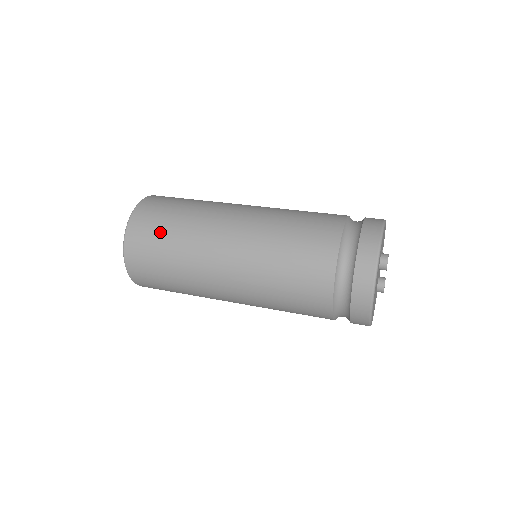
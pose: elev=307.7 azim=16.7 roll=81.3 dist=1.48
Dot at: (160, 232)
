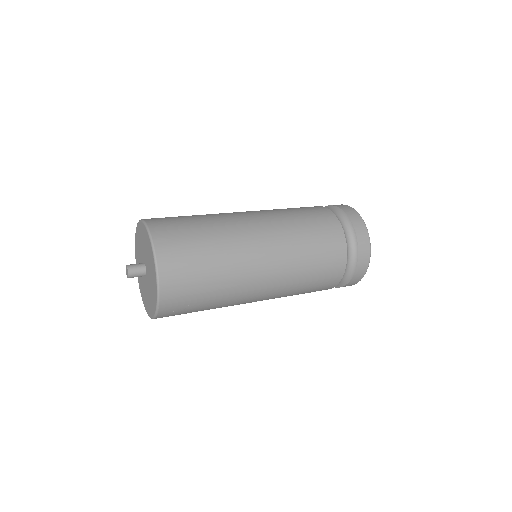
Dot at: (197, 257)
